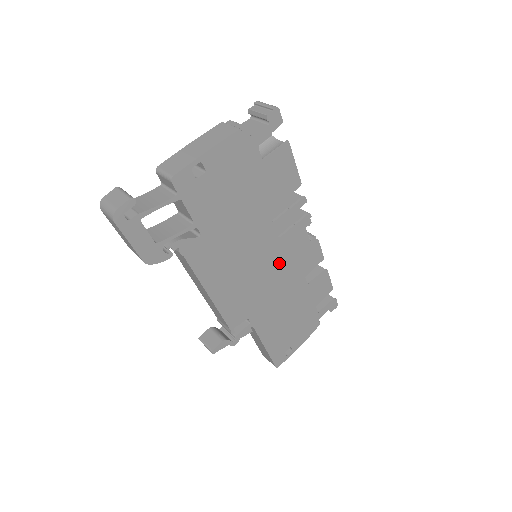
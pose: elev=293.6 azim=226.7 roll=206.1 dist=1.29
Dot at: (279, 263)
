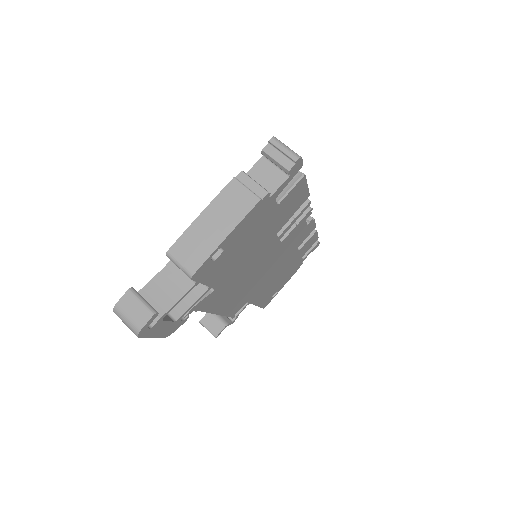
Dot at: (278, 256)
